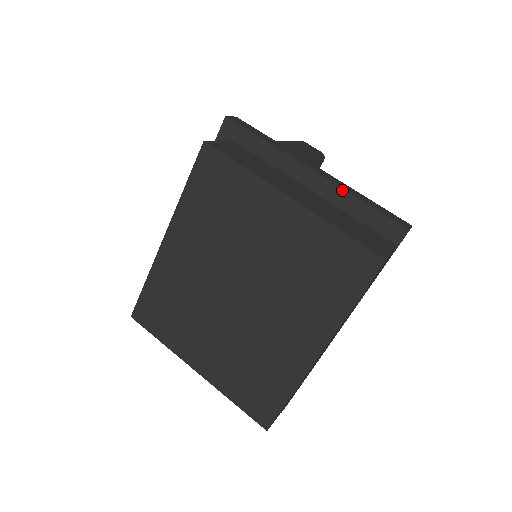
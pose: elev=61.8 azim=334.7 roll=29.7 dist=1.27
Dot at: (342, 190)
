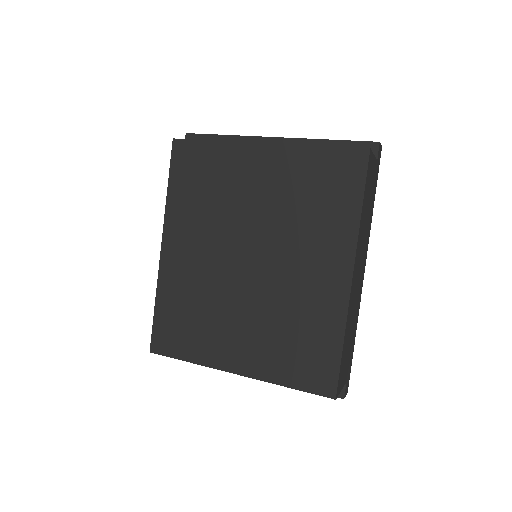
Dot at: (308, 140)
